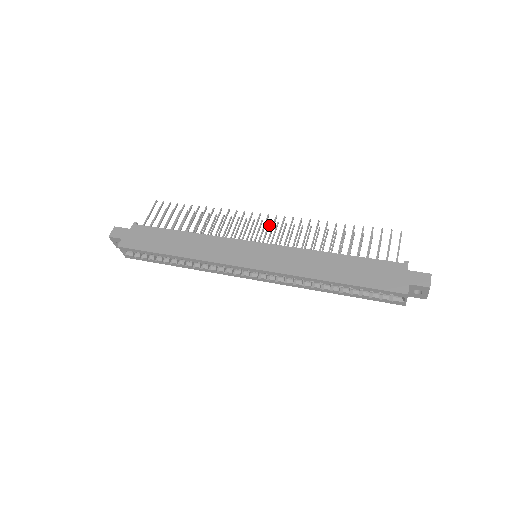
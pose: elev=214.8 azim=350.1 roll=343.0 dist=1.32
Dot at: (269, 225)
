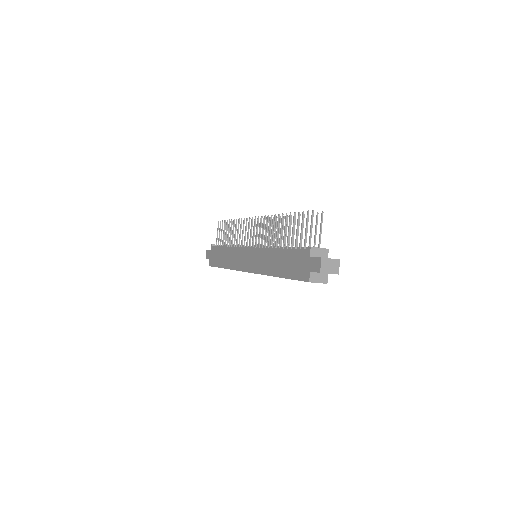
Dot at: (263, 222)
